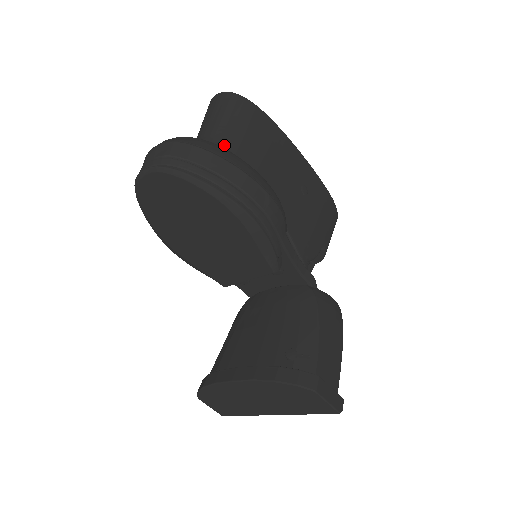
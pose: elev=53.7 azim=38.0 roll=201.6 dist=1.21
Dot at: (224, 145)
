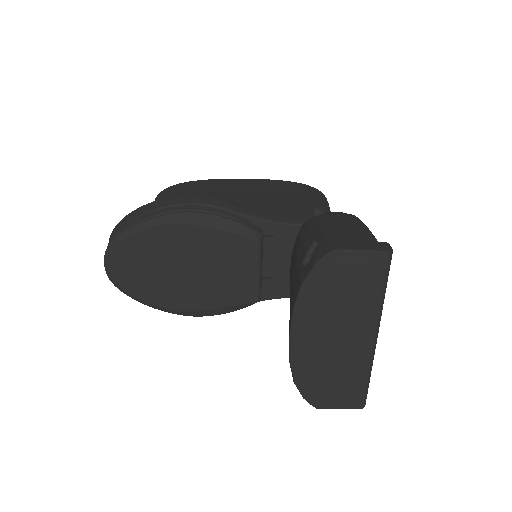
Dot at: occluded
